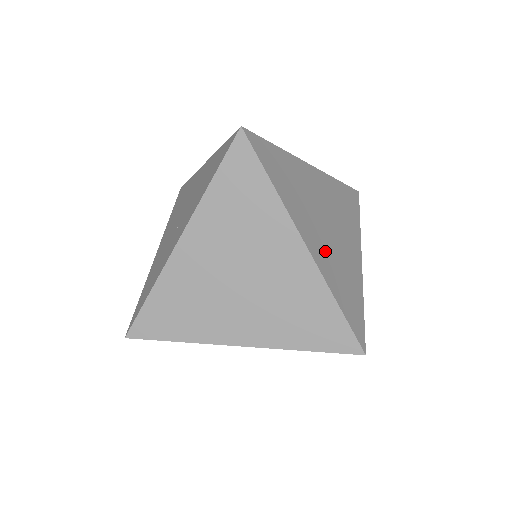
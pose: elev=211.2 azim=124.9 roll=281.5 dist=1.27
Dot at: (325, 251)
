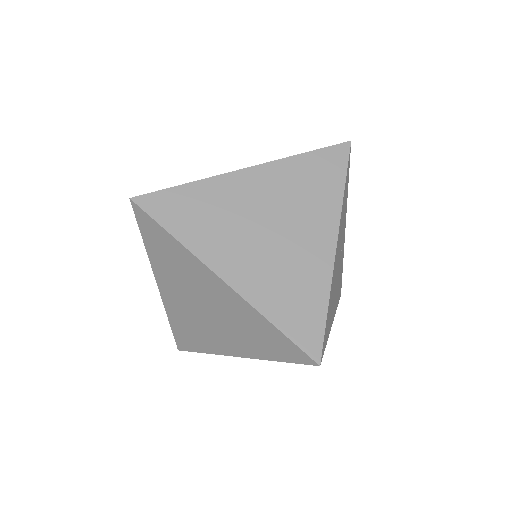
Dot at: (258, 270)
